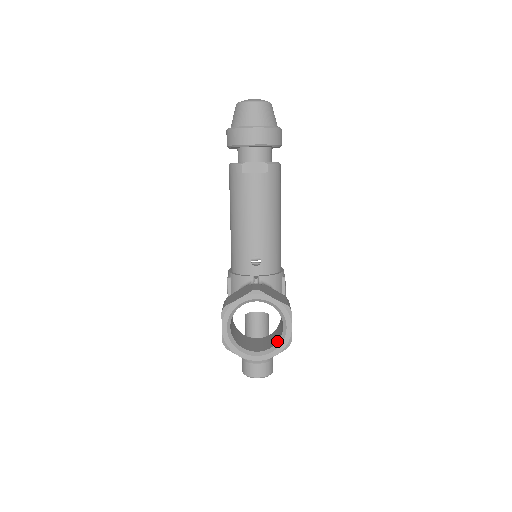
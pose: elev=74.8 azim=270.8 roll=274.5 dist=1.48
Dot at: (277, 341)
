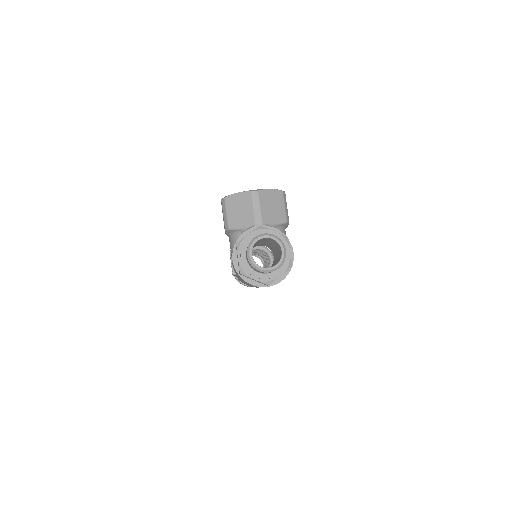
Dot at: occluded
